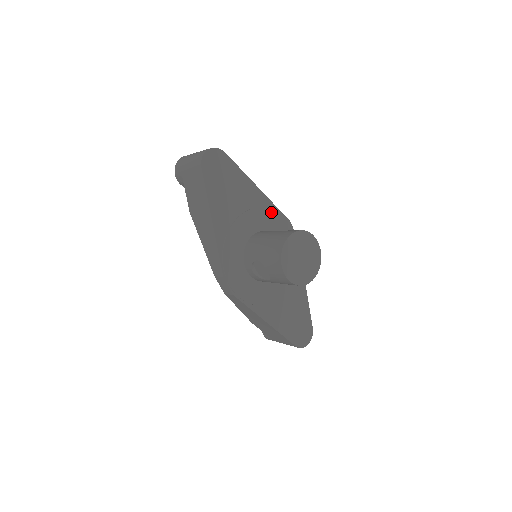
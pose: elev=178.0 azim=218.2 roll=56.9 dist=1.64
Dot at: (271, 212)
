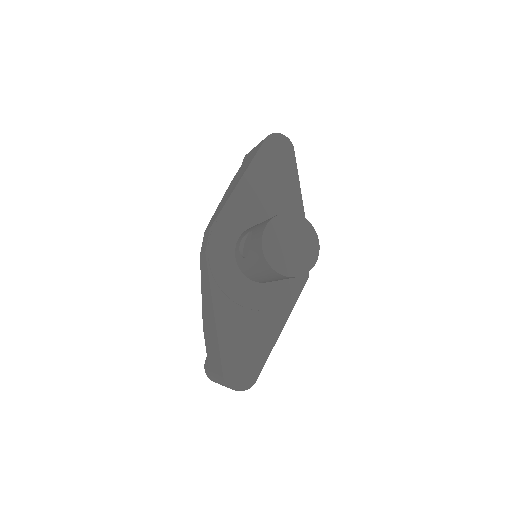
Dot at: occluded
